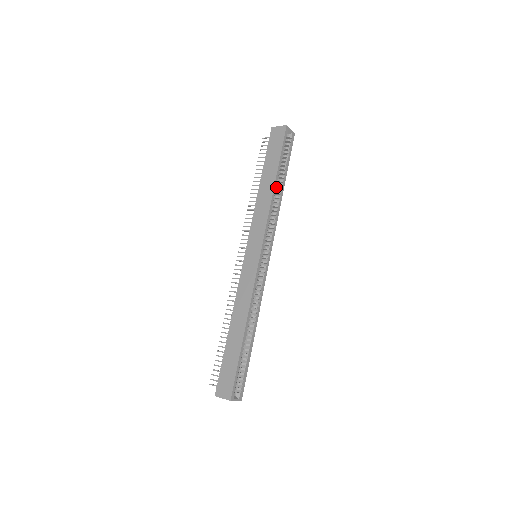
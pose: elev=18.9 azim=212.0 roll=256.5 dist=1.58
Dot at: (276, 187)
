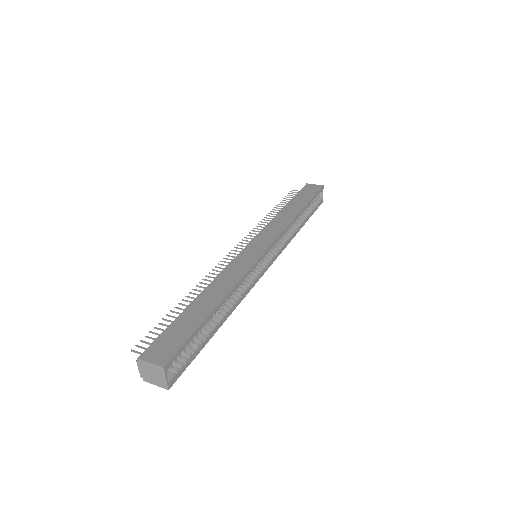
Dot at: occluded
